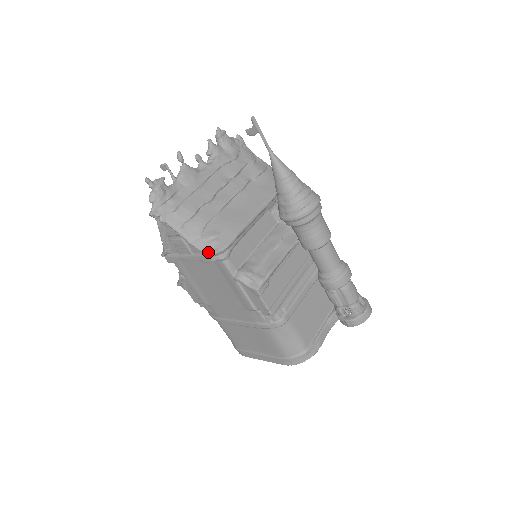
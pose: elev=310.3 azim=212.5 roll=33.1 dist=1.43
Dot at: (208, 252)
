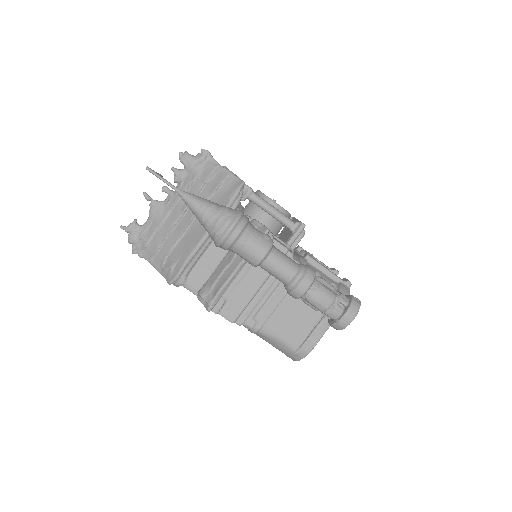
Dot at: (167, 281)
